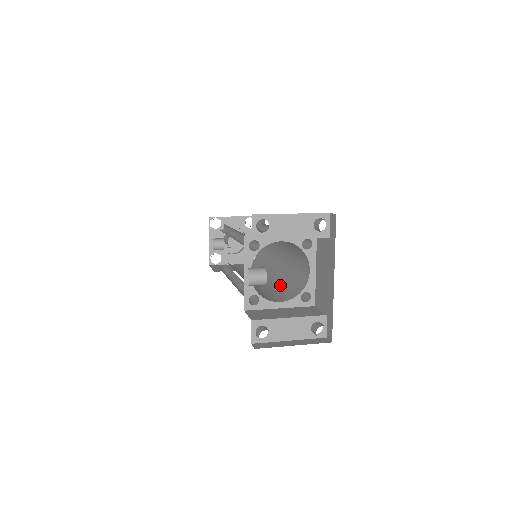
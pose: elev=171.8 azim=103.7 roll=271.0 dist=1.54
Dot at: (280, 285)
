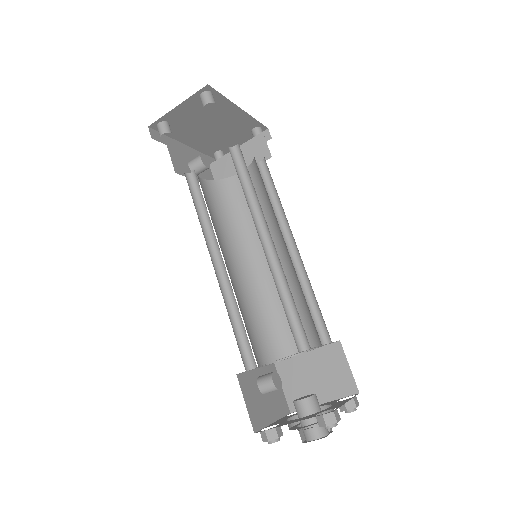
Dot at: occluded
